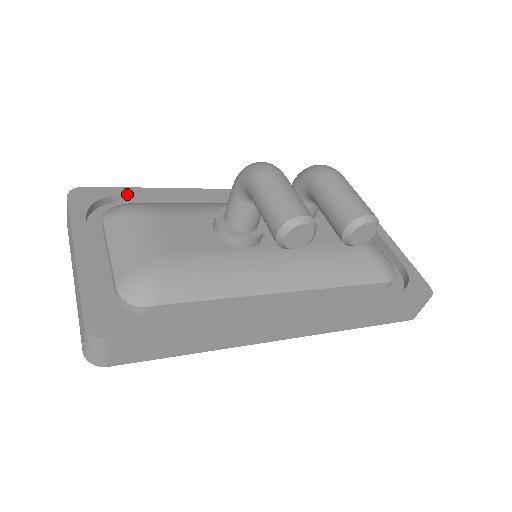
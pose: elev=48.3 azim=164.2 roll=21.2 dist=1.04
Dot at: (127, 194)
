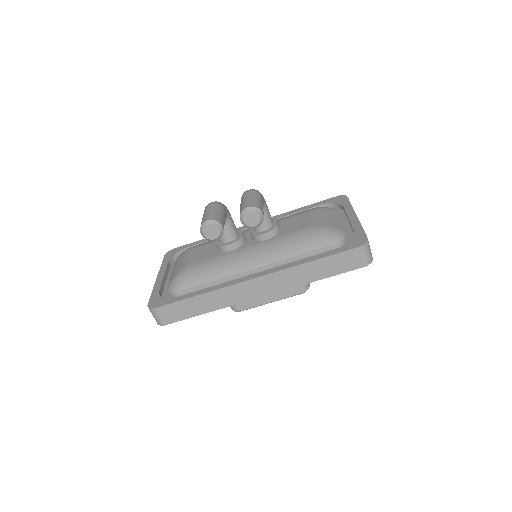
Dot at: (192, 245)
